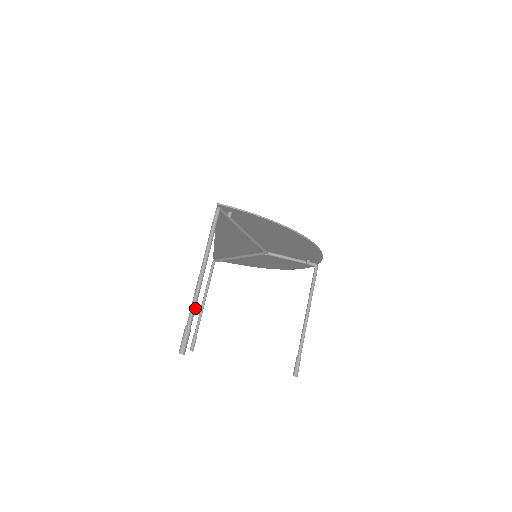
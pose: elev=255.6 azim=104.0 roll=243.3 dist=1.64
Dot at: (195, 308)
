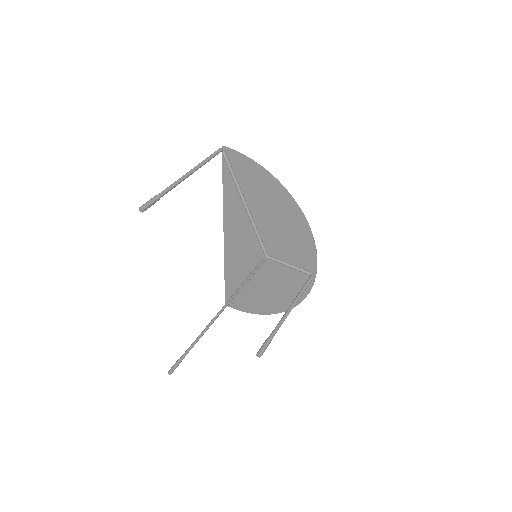
Dot at: (170, 189)
